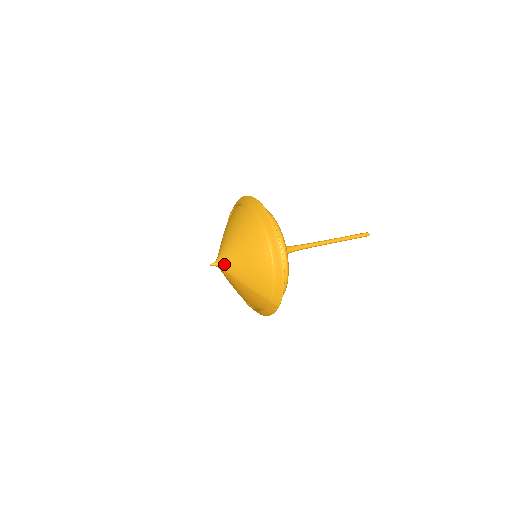
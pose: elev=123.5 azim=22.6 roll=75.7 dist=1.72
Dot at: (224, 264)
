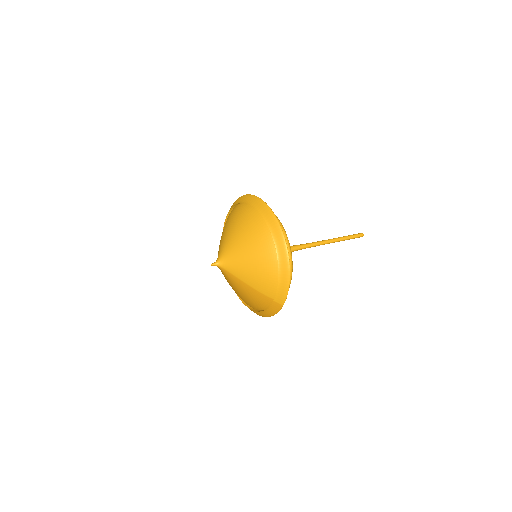
Dot at: (226, 264)
